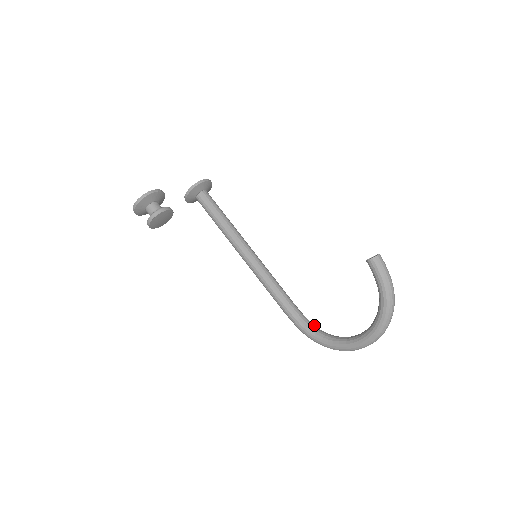
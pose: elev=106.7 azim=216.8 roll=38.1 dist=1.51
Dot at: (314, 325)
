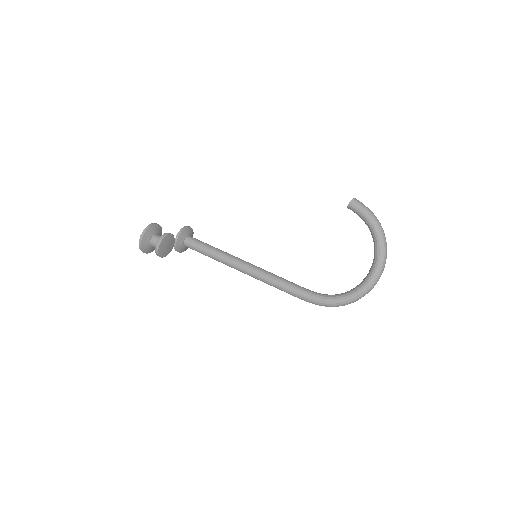
Dot at: occluded
